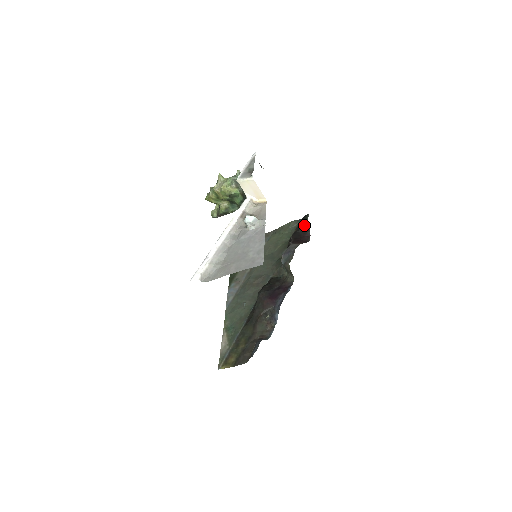
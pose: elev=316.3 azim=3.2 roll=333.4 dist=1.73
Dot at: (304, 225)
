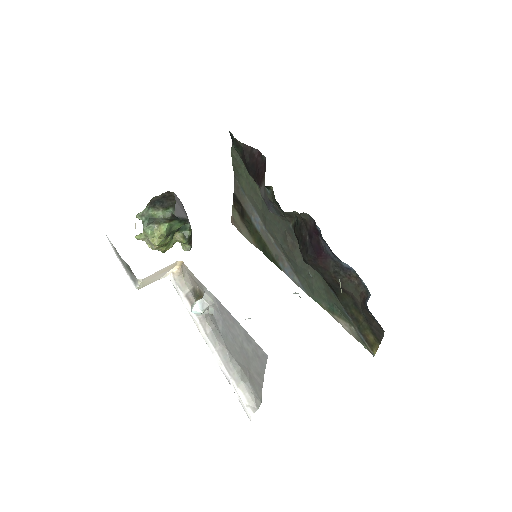
Dot at: (241, 150)
